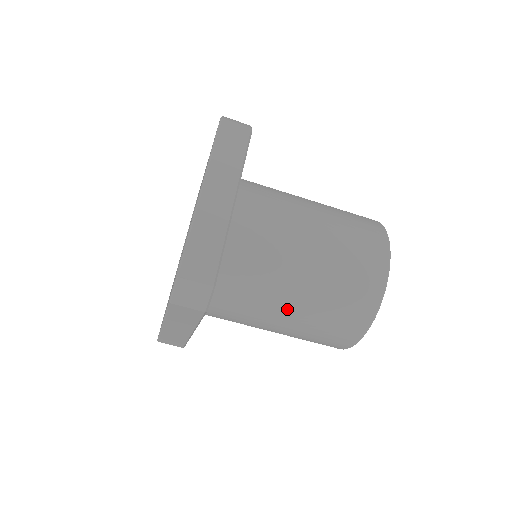
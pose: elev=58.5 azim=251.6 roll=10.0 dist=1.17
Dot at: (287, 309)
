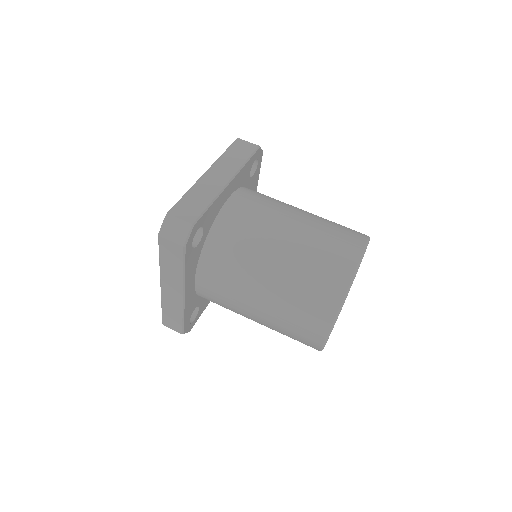
Dot at: (264, 281)
